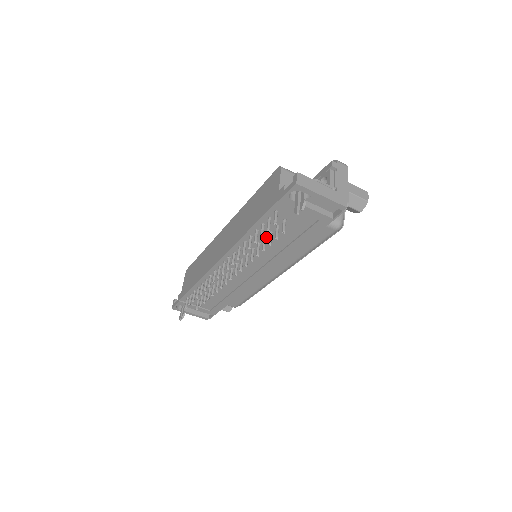
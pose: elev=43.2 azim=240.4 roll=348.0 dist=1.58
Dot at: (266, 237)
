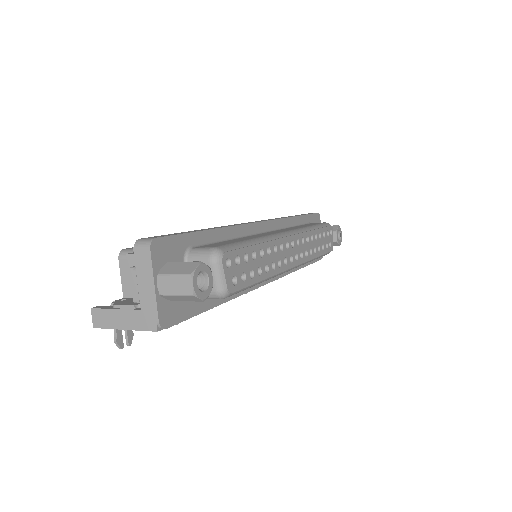
Dot at: occluded
